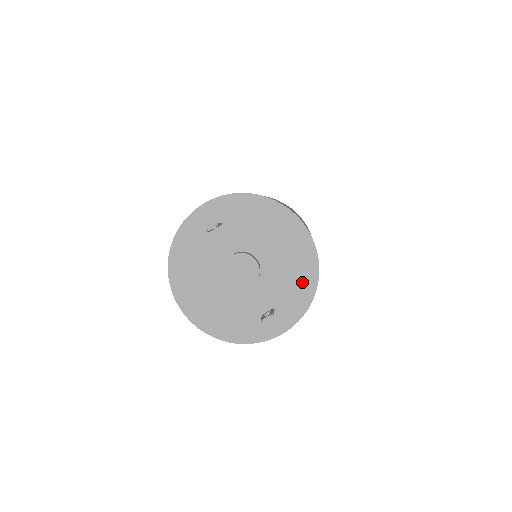
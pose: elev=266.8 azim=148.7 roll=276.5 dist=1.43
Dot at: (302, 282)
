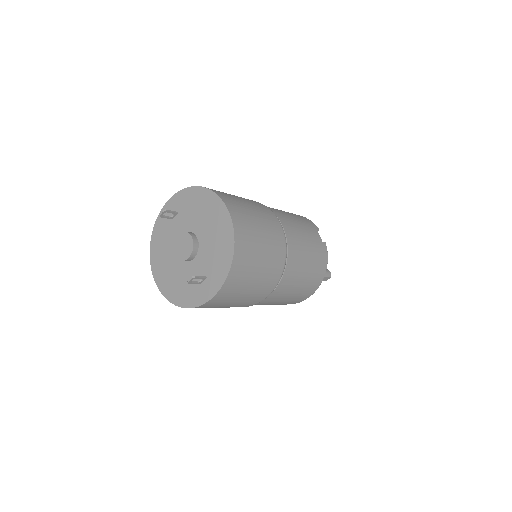
Dot at: (224, 252)
